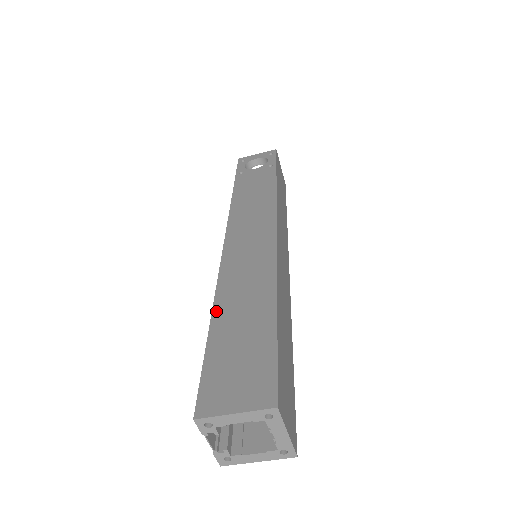
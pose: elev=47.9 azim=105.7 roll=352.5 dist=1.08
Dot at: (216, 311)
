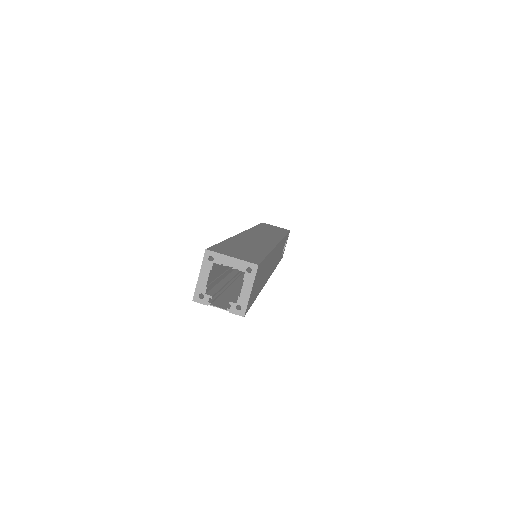
Dot at: occluded
